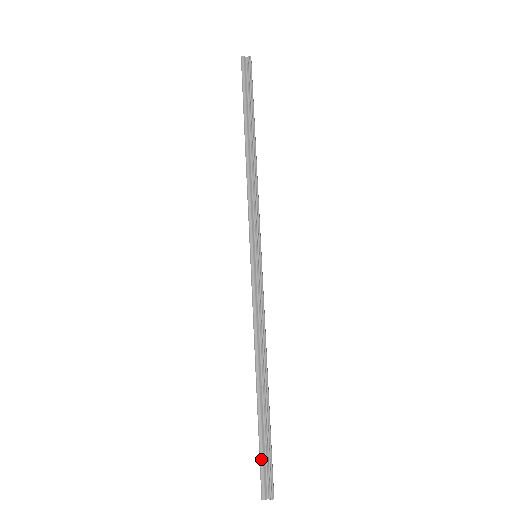
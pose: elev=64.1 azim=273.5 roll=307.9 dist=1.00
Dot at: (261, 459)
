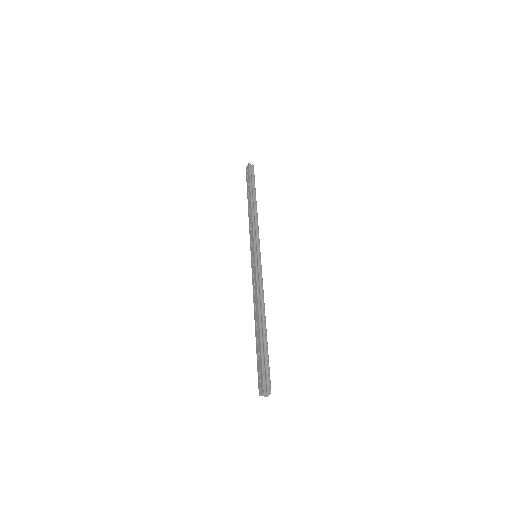
Dot at: (263, 365)
